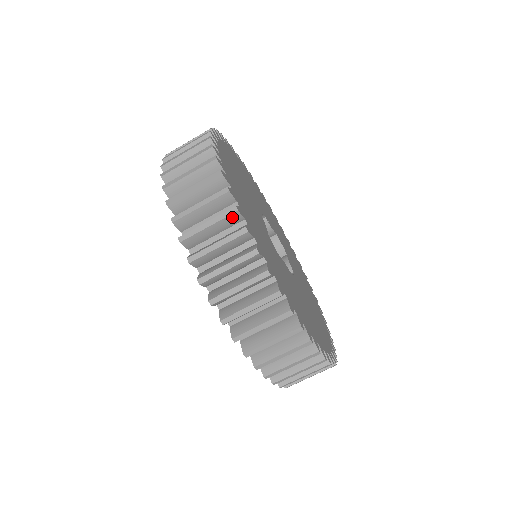
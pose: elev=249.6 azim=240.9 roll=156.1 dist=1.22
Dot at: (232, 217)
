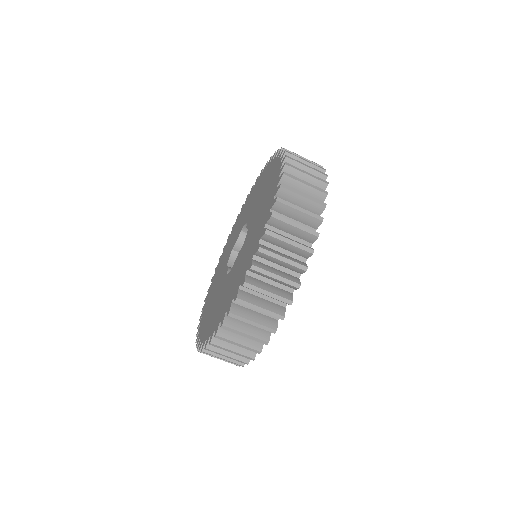
Dot at: (321, 194)
